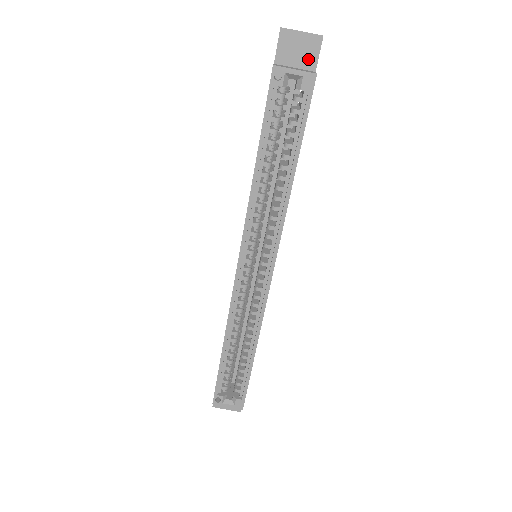
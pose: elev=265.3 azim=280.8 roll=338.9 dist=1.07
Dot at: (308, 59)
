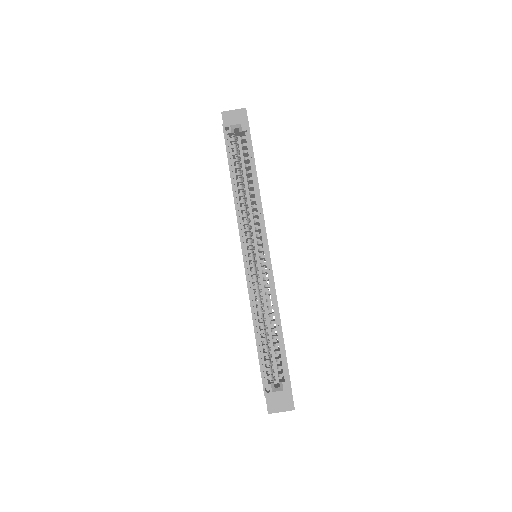
Dot at: occluded
